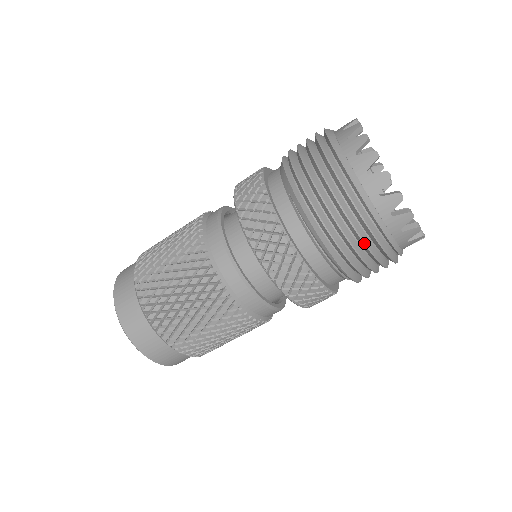
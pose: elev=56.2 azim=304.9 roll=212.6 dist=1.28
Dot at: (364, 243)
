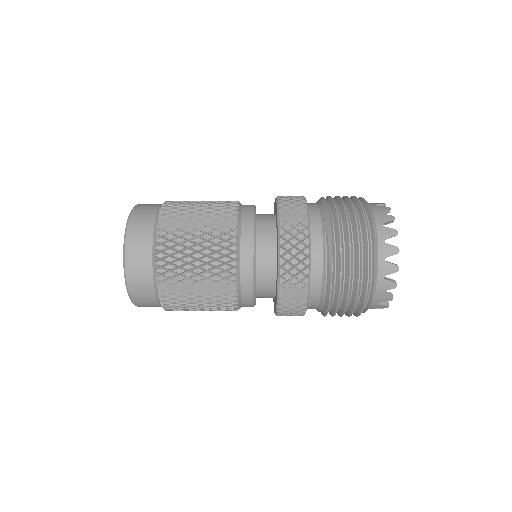
Dot at: (359, 266)
